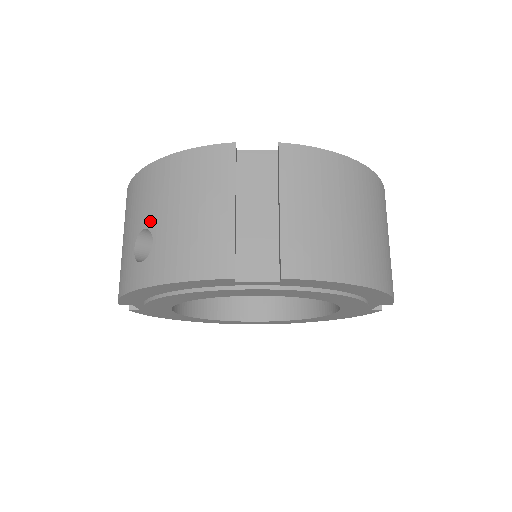
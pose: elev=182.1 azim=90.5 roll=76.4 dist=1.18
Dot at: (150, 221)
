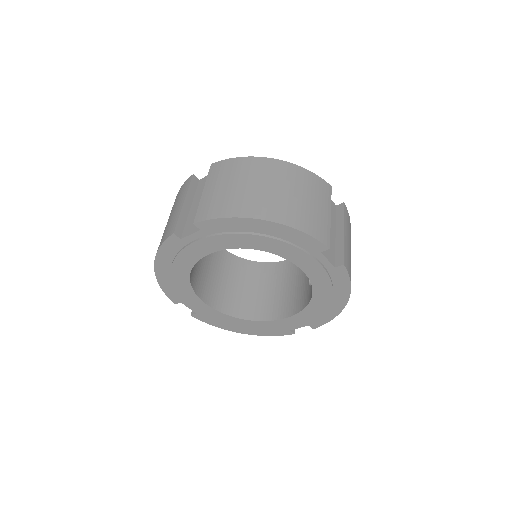
Dot at: occluded
